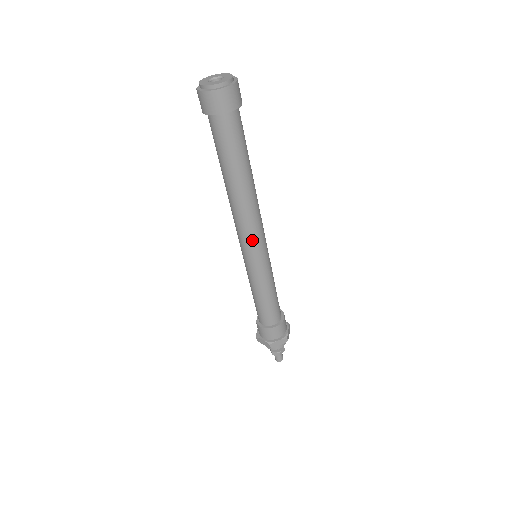
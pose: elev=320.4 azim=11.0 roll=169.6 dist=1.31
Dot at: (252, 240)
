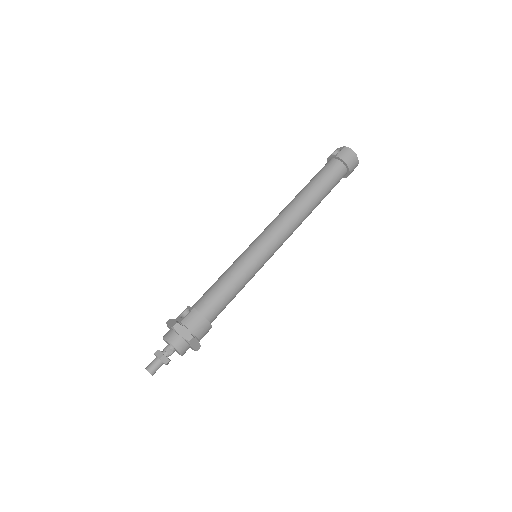
Dot at: (281, 241)
